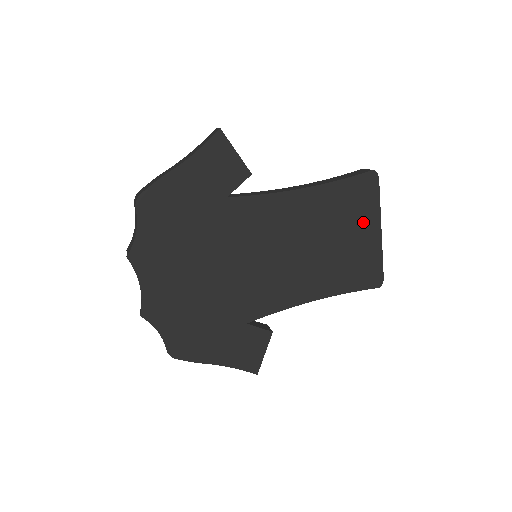
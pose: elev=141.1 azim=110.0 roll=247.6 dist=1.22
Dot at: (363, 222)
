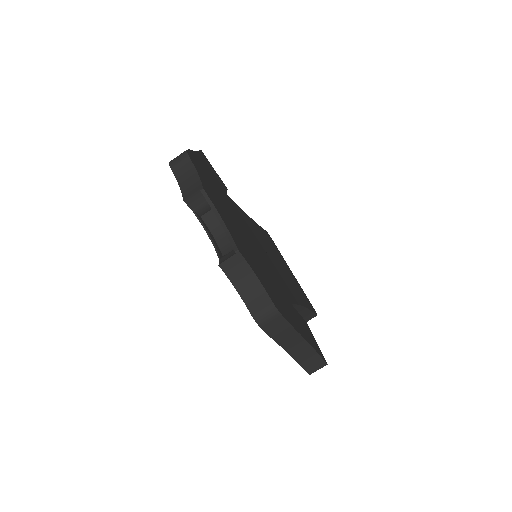
Dot at: (283, 261)
